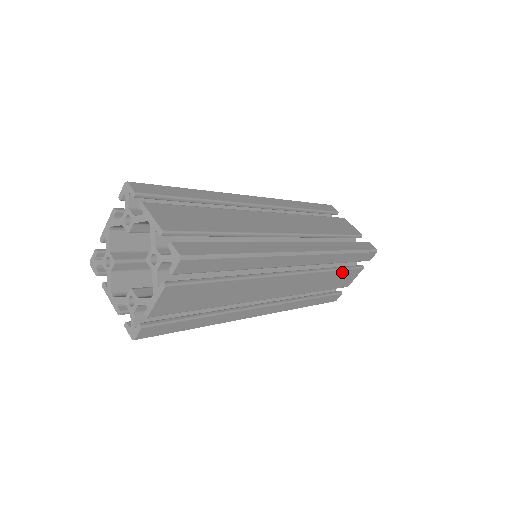
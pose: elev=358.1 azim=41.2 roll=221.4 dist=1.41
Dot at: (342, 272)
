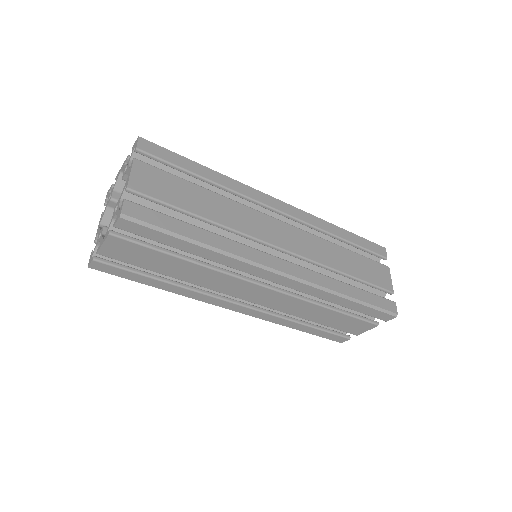
Dot at: (359, 257)
